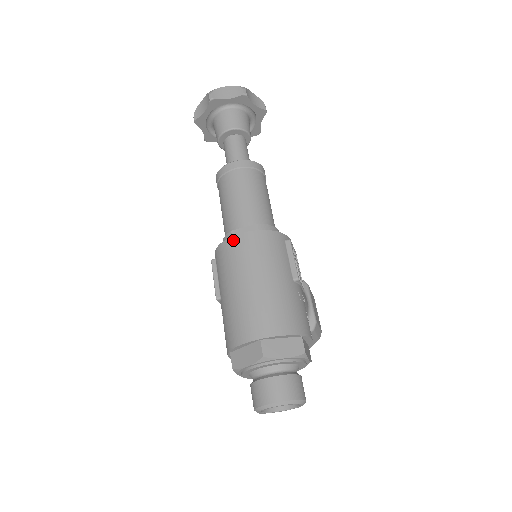
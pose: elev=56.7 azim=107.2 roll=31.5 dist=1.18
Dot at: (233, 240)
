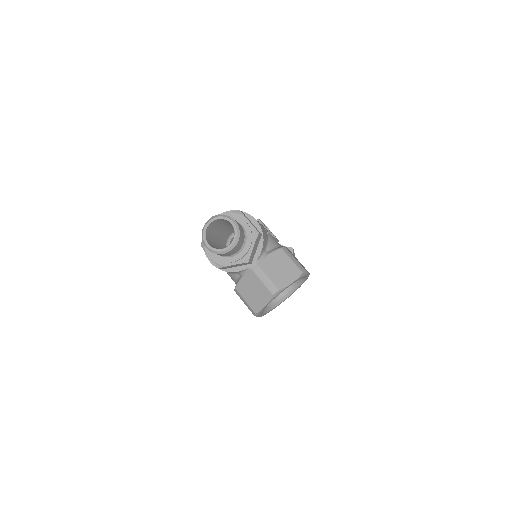
Dot at: occluded
